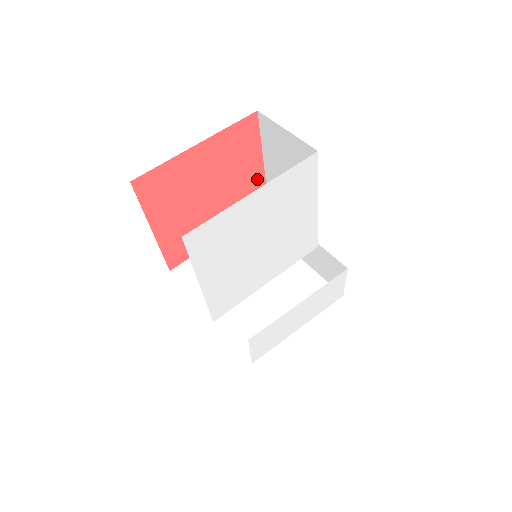
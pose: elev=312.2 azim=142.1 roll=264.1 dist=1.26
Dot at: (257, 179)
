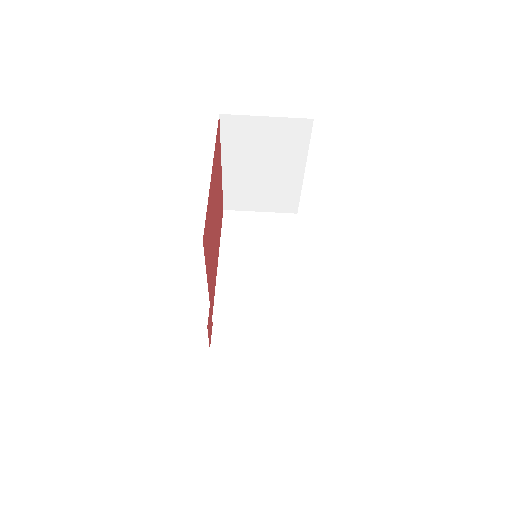
Dot at: (221, 186)
